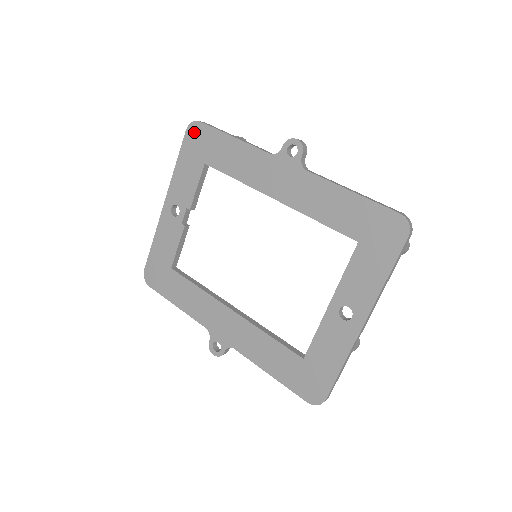
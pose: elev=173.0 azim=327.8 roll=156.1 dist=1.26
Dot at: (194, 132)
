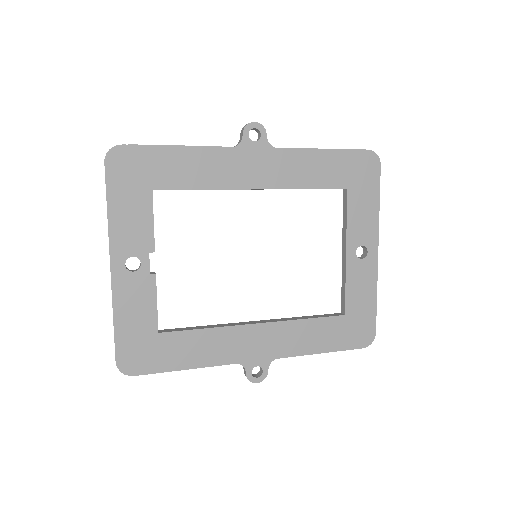
Dot at: (119, 160)
